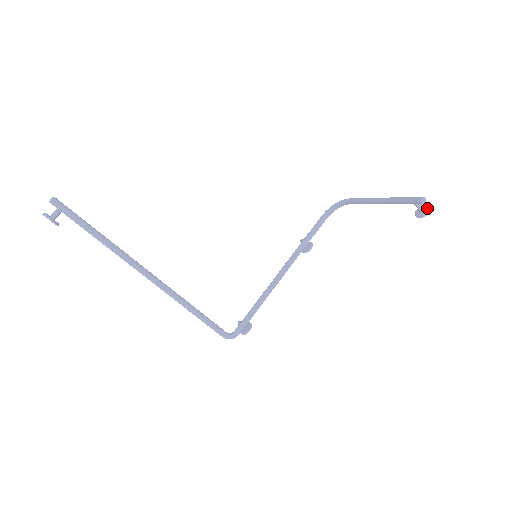
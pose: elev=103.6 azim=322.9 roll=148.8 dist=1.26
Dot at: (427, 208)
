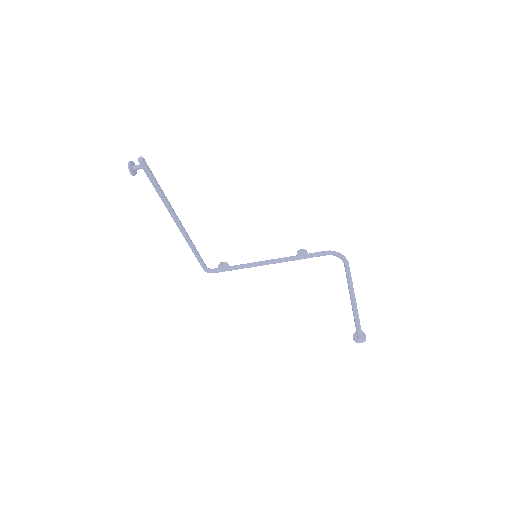
Dot at: occluded
